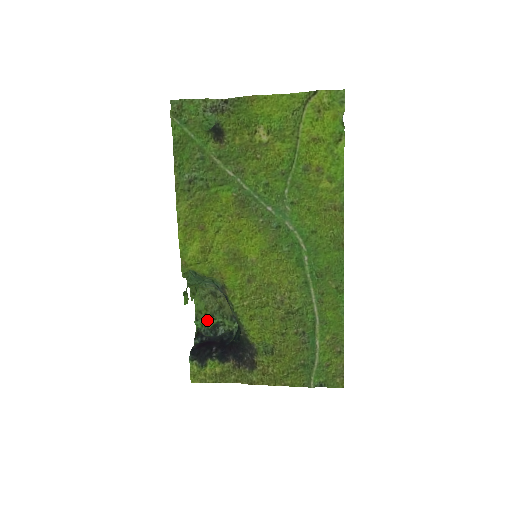
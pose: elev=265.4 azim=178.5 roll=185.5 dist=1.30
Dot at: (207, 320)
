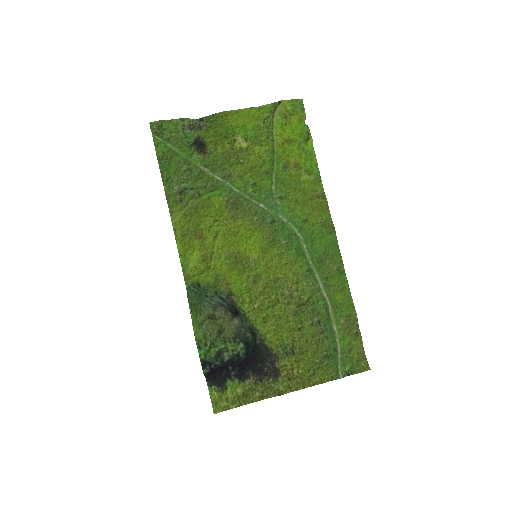
Dot at: (208, 349)
